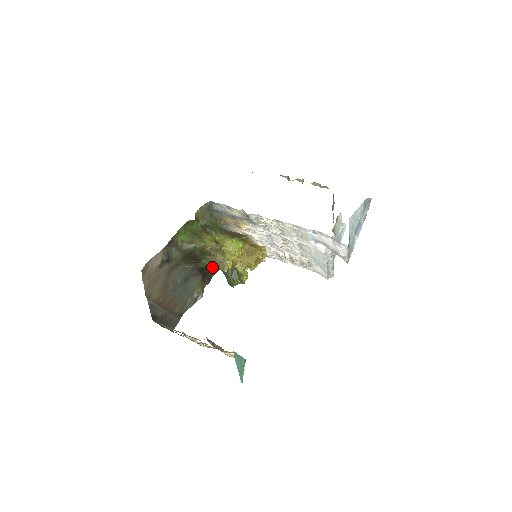
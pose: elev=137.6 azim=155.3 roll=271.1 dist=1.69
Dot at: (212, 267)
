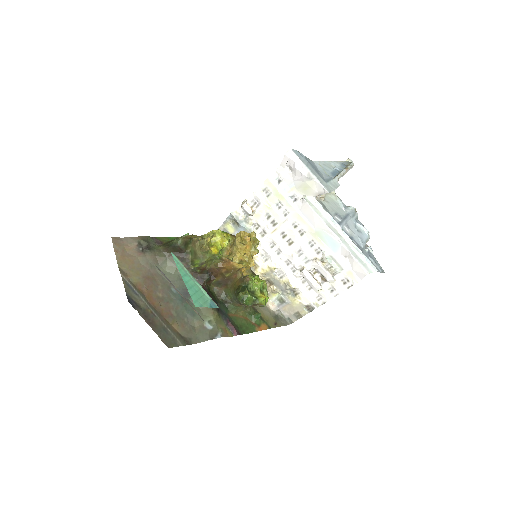
Dot at: (197, 257)
